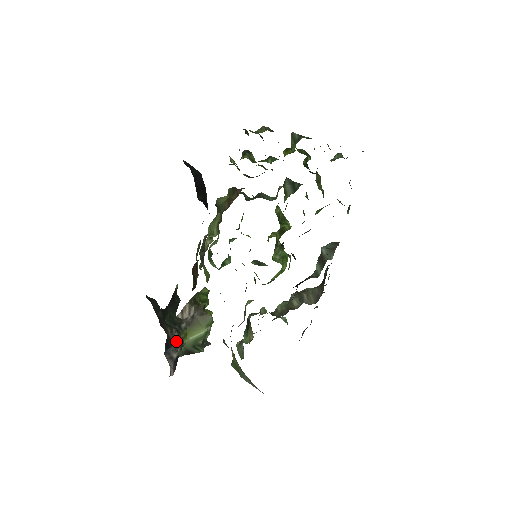
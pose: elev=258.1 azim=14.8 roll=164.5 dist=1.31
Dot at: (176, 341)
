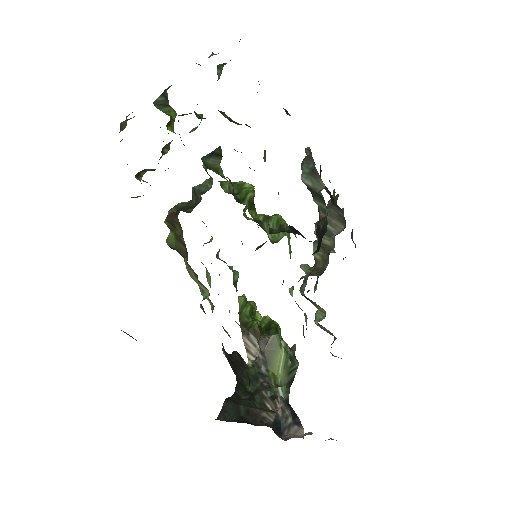
Dot at: (278, 410)
